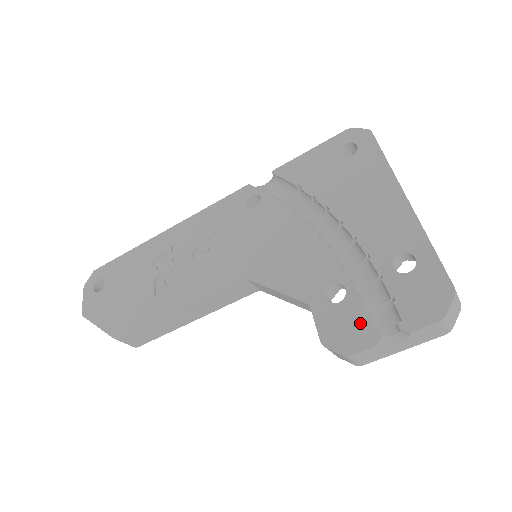
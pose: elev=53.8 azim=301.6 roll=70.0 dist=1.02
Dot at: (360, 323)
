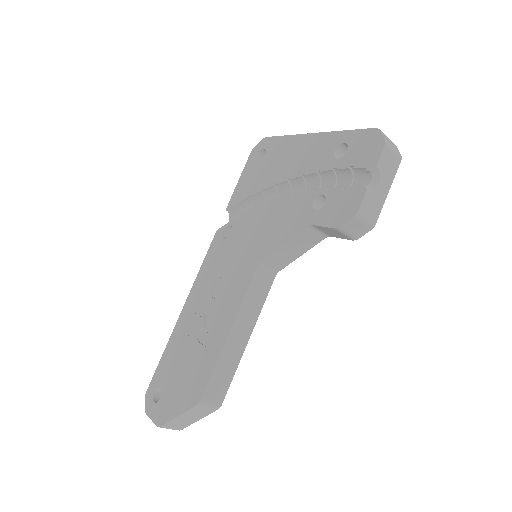
Dot at: (347, 195)
